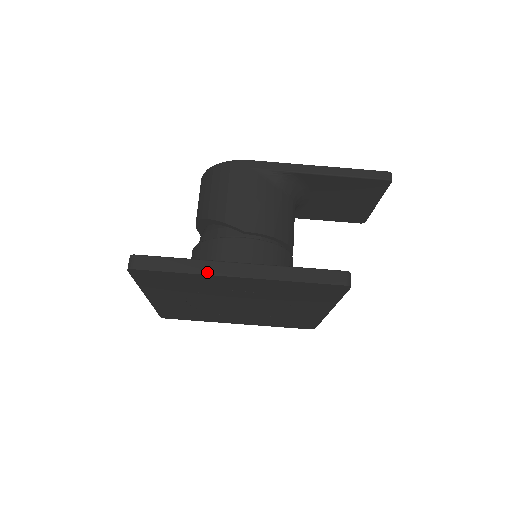
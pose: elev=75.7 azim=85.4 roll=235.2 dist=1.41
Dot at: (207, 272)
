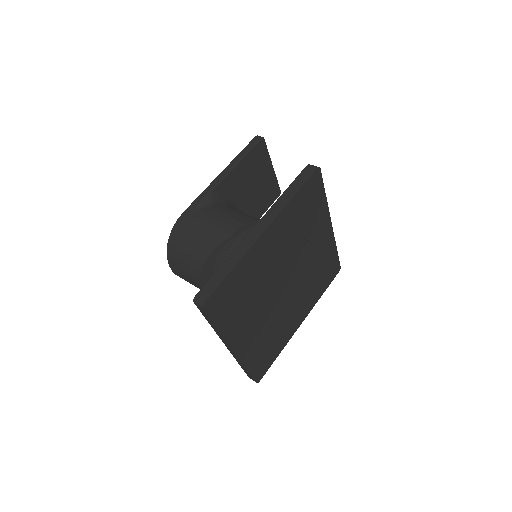
Dot at: (246, 250)
